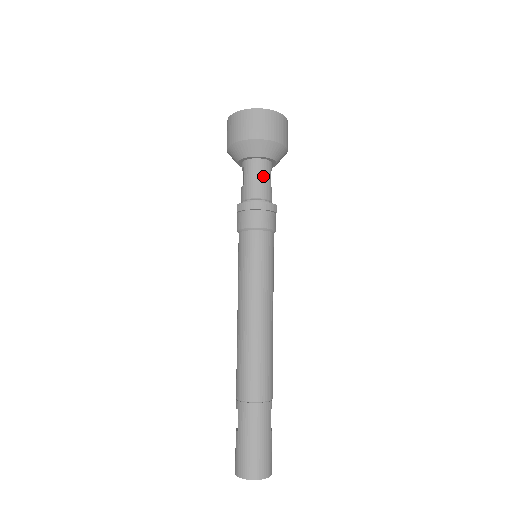
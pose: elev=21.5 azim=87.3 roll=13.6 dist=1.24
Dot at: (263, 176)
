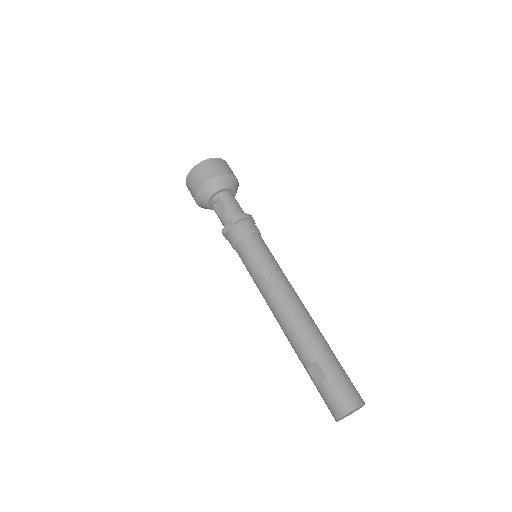
Dot at: (237, 202)
